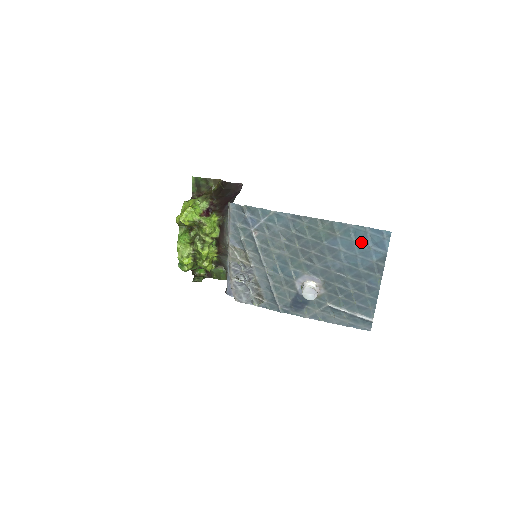
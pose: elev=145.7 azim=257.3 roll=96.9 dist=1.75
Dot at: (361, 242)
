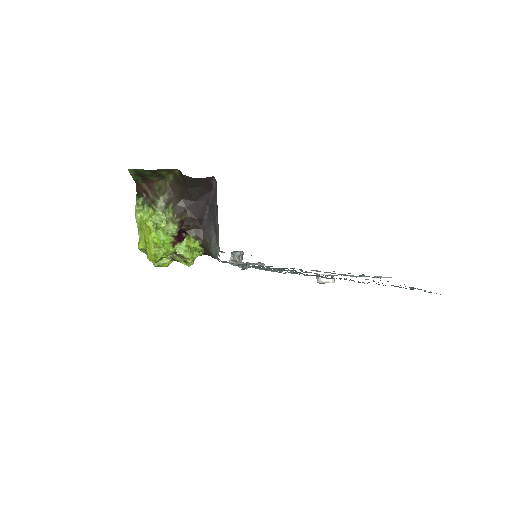
Dot at: occluded
